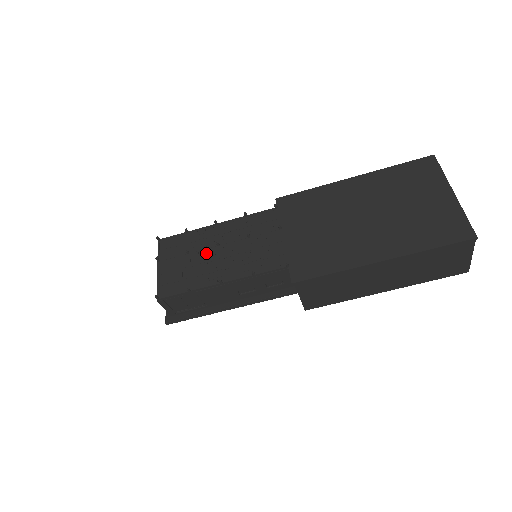
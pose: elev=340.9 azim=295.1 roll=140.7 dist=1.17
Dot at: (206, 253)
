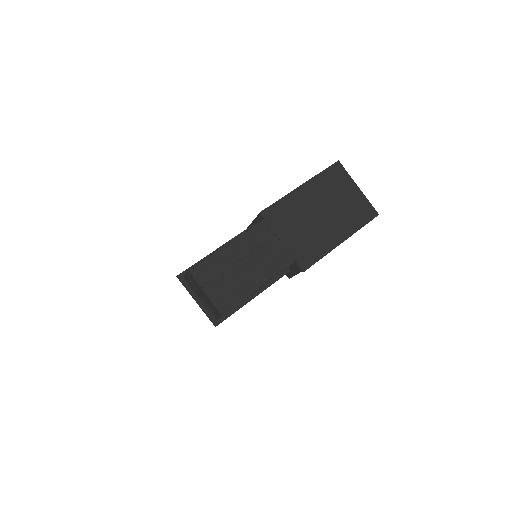
Dot at: (236, 269)
